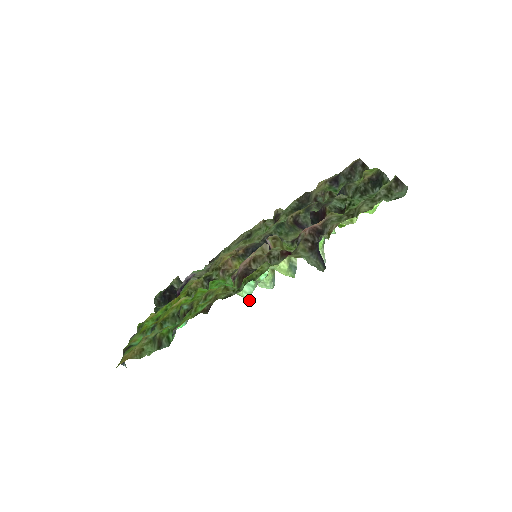
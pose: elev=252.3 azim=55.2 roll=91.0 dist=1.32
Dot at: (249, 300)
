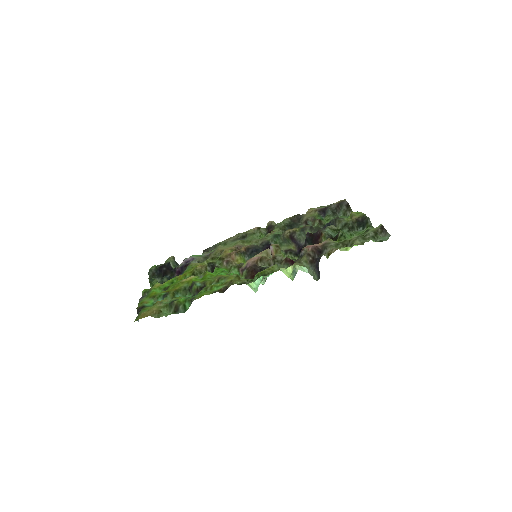
Dot at: (254, 290)
